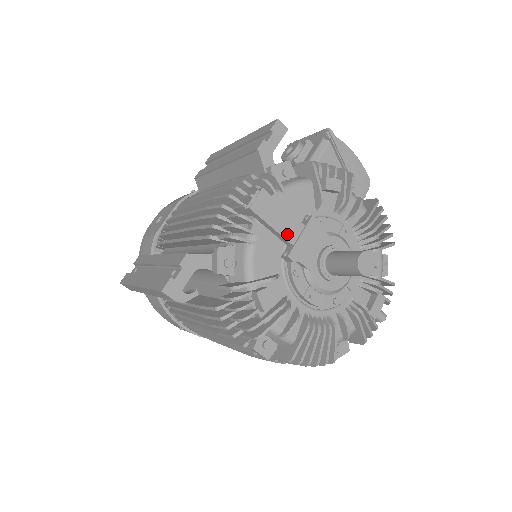
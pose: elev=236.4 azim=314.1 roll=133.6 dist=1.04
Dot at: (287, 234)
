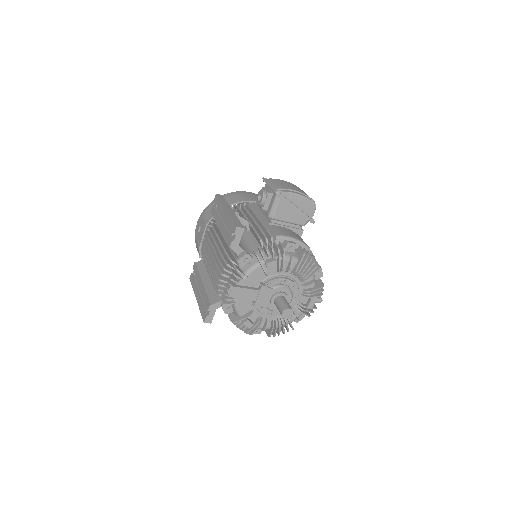
Dot at: (251, 298)
